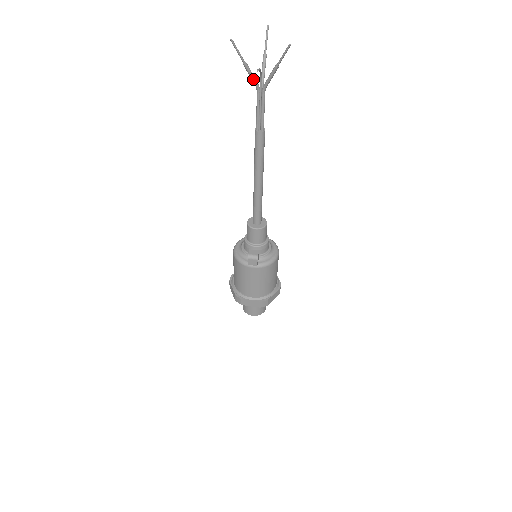
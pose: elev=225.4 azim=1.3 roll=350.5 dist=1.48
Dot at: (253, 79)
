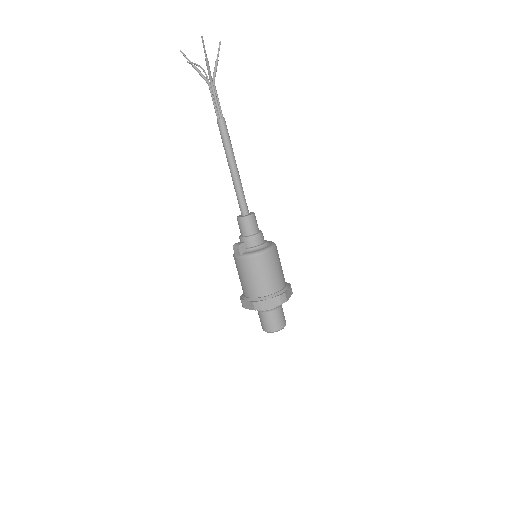
Dot at: (202, 77)
